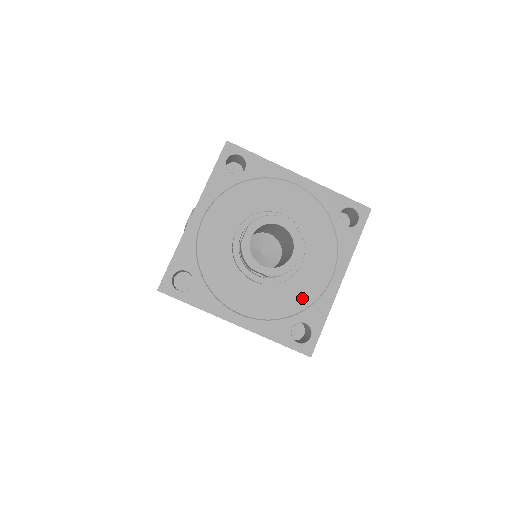
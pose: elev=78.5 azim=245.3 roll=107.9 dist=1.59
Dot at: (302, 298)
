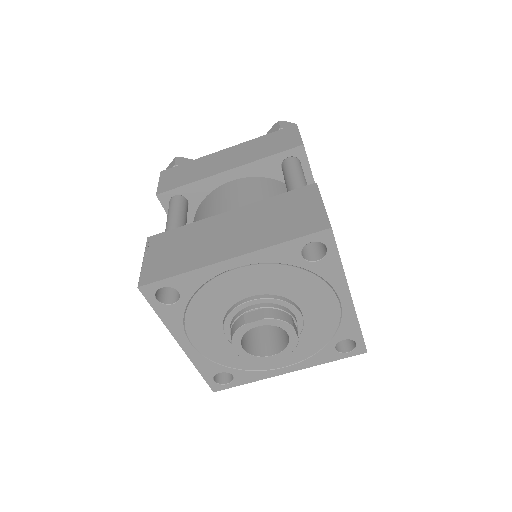
Dot at: (325, 330)
